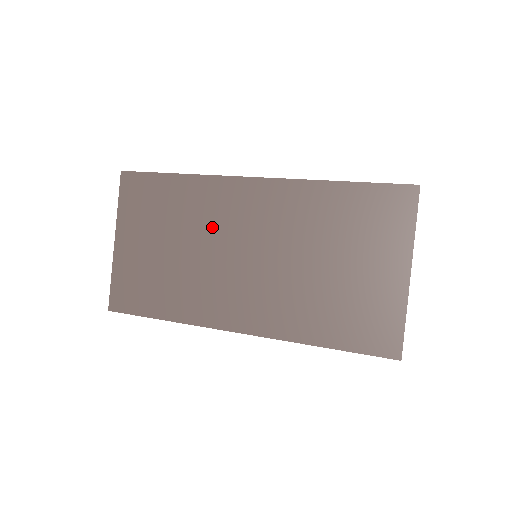
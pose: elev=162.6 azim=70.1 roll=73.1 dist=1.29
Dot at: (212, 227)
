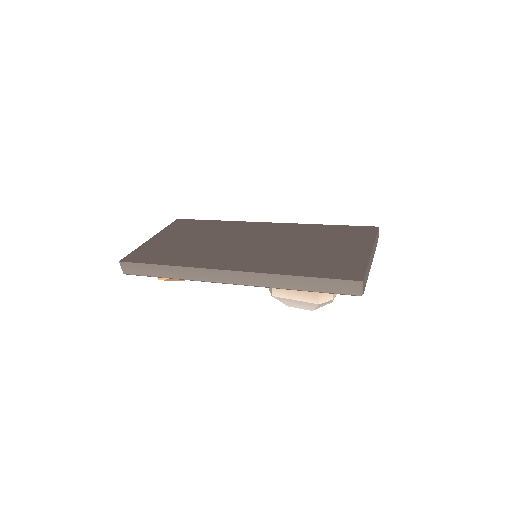
Dot at: (231, 235)
